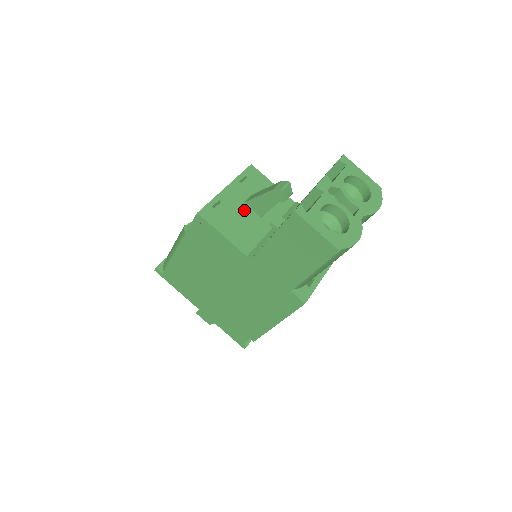
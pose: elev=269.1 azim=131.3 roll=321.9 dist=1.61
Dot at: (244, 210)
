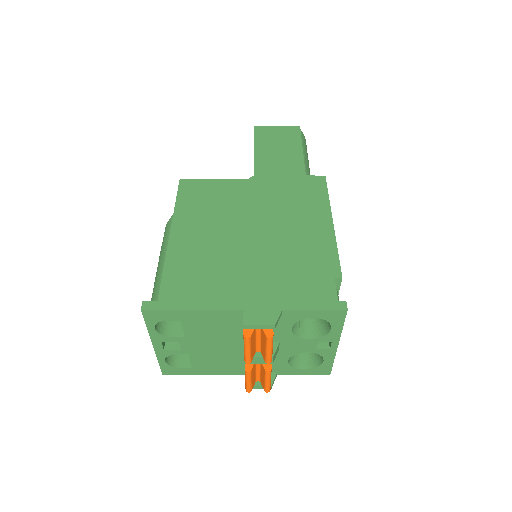
Dot at: occluded
